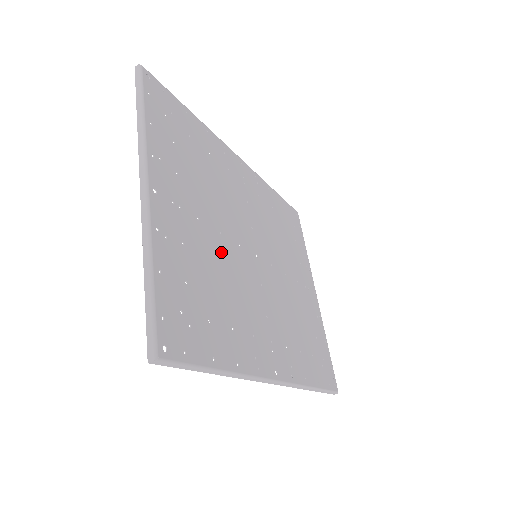
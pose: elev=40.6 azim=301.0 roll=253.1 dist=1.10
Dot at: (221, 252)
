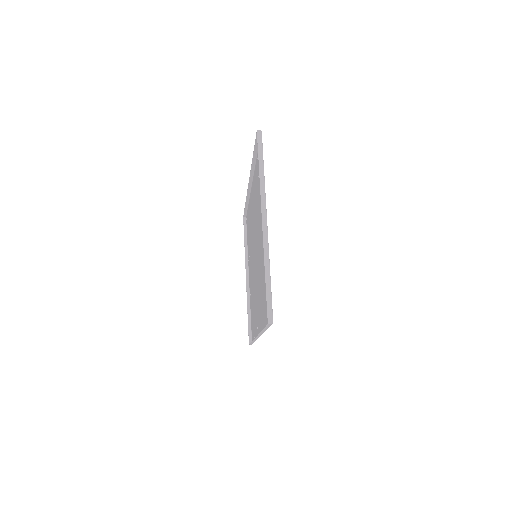
Dot at: occluded
